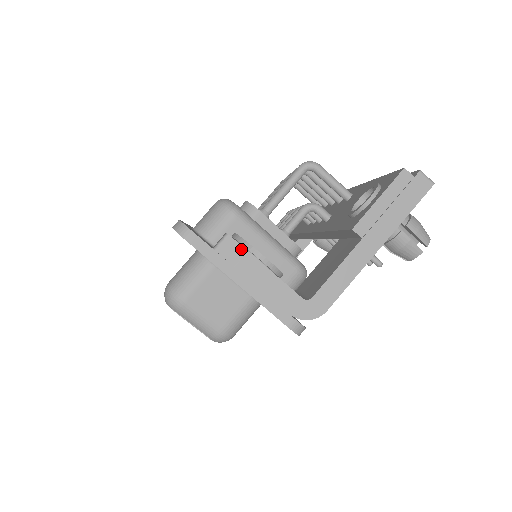
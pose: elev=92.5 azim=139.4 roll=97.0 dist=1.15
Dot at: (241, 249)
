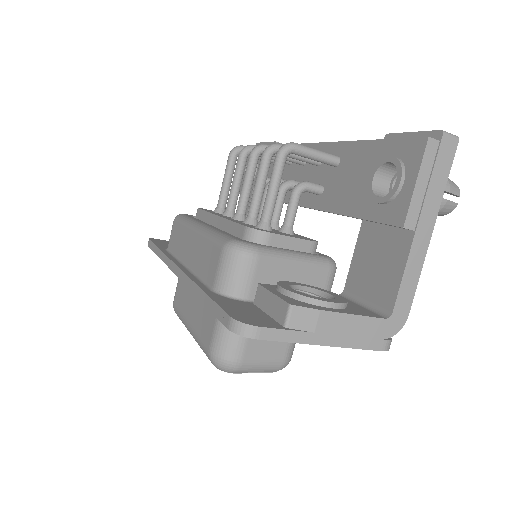
Dot at: (313, 312)
